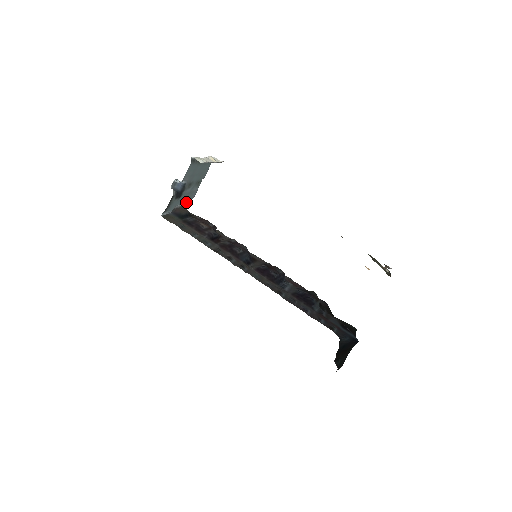
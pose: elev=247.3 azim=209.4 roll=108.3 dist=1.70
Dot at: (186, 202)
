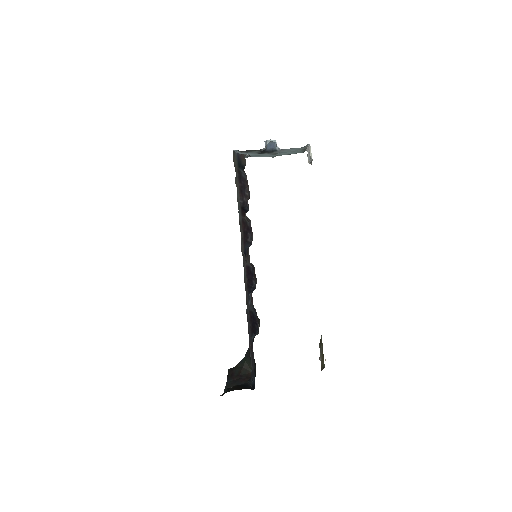
Dot at: (252, 156)
